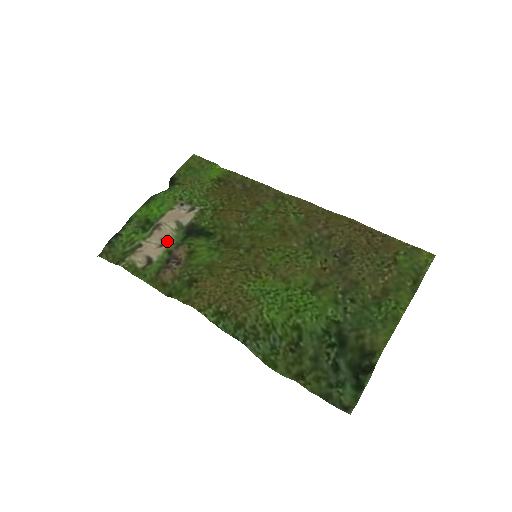
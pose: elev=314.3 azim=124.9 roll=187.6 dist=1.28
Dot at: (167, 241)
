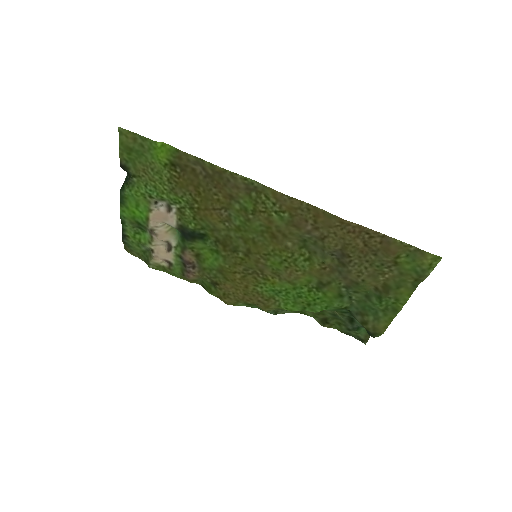
Dot at: (170, 243)
